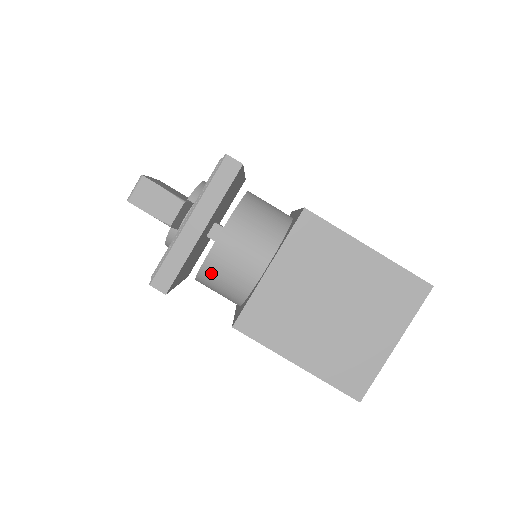
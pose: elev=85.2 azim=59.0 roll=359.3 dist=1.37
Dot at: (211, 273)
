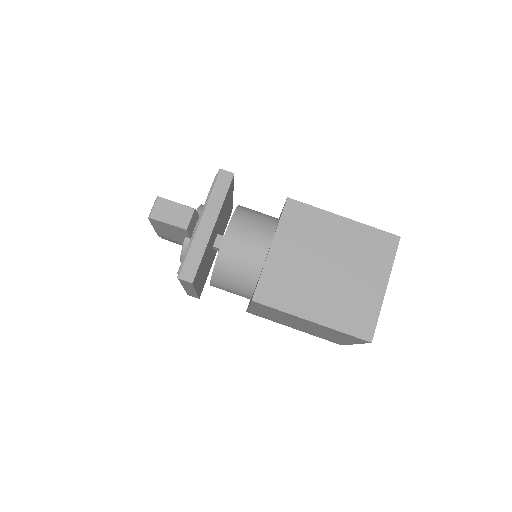
Dot at: (224, 266)
